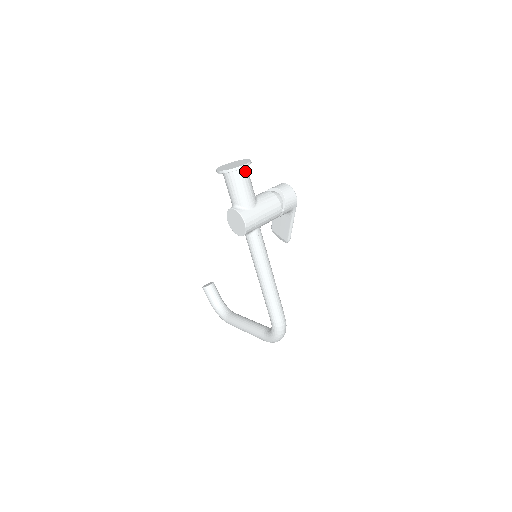
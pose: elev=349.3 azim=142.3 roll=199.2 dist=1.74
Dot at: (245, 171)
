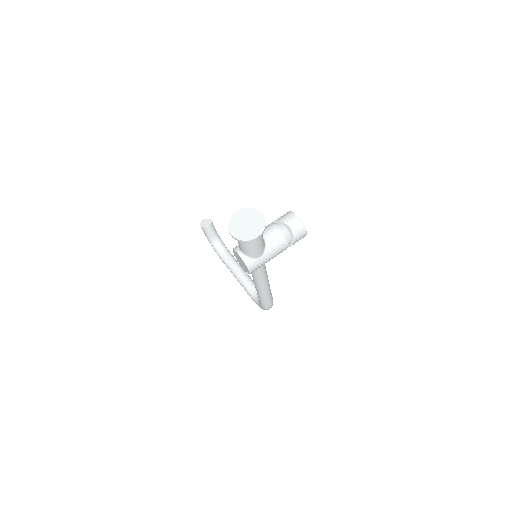
Dot at: occluded
